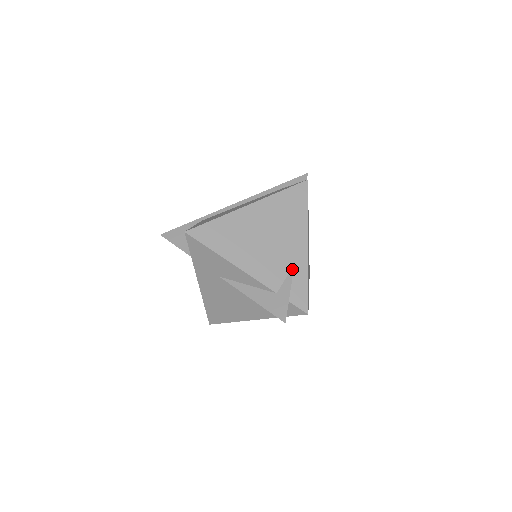
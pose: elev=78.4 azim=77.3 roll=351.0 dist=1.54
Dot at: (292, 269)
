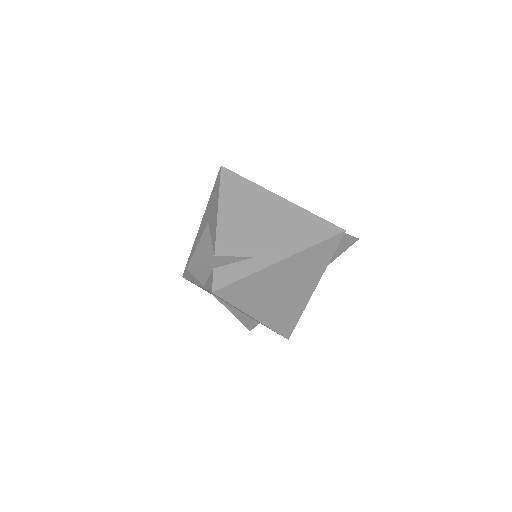
Dot at: (247, 257)
